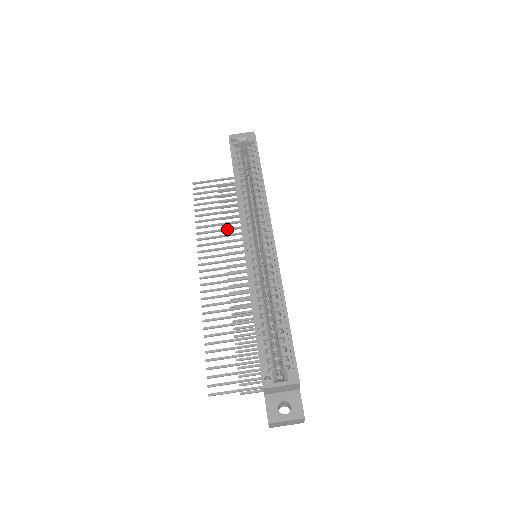
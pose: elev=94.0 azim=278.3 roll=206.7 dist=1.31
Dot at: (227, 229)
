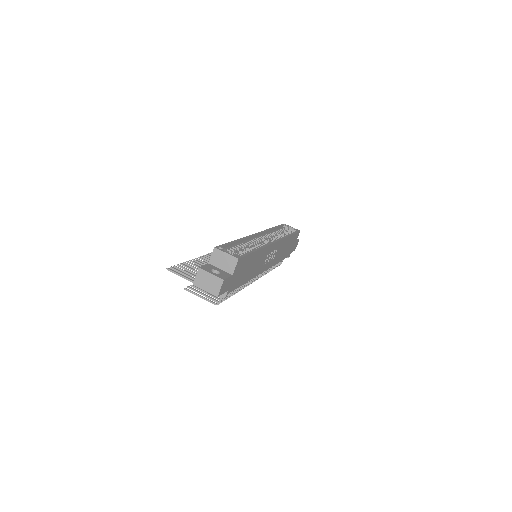
Dot at: occluded
